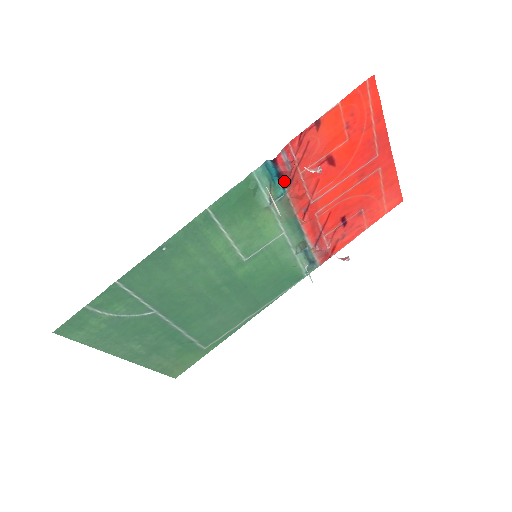
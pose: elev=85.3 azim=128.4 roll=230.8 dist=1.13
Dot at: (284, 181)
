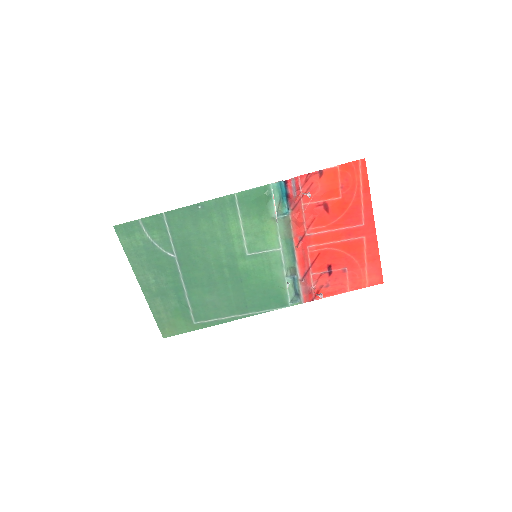
Dot at: (290, 204)
